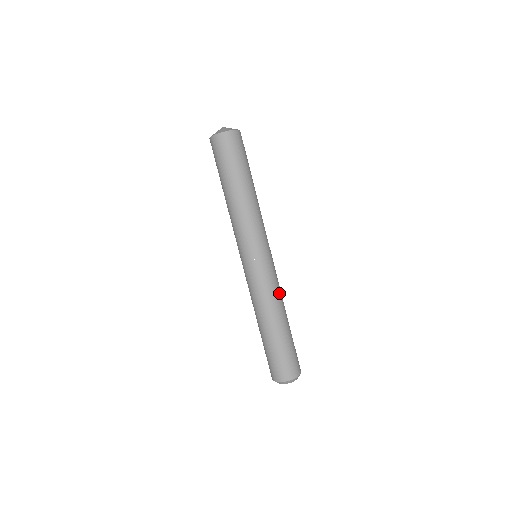
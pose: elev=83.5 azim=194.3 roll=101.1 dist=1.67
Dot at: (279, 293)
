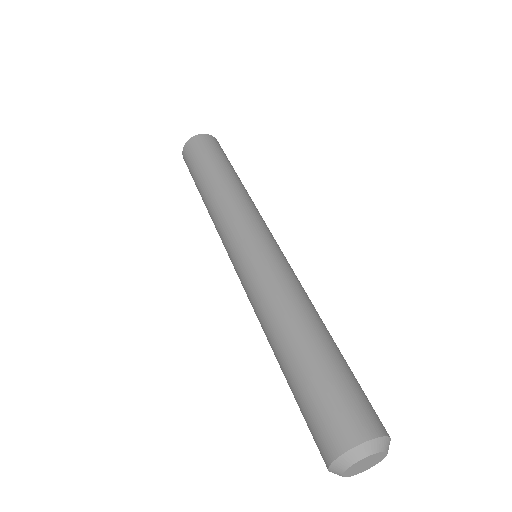
Dot at: (299, 288)
